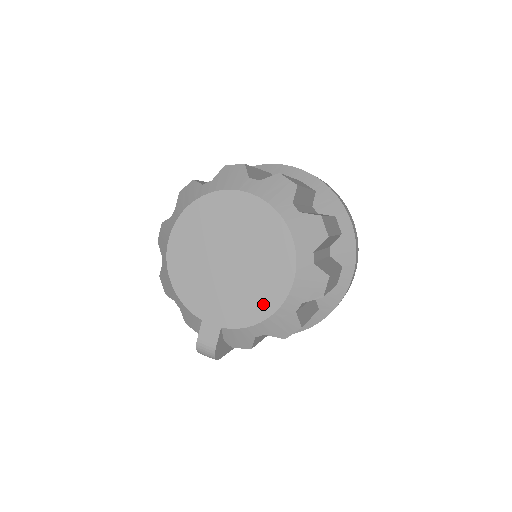
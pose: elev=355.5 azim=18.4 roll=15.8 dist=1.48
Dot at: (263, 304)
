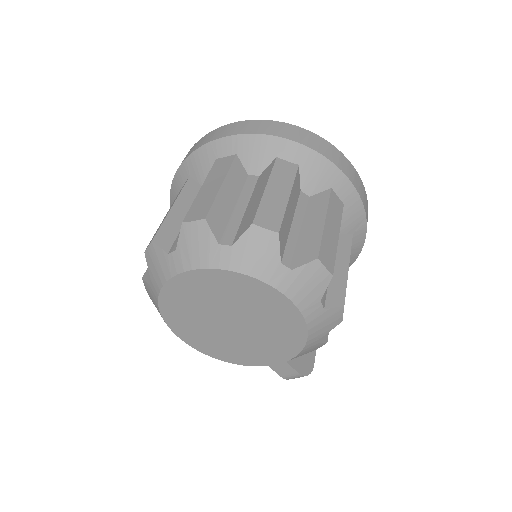
Dot at: (292, 331)
